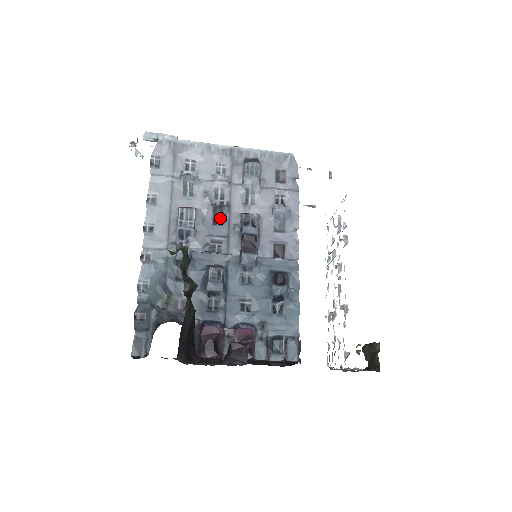
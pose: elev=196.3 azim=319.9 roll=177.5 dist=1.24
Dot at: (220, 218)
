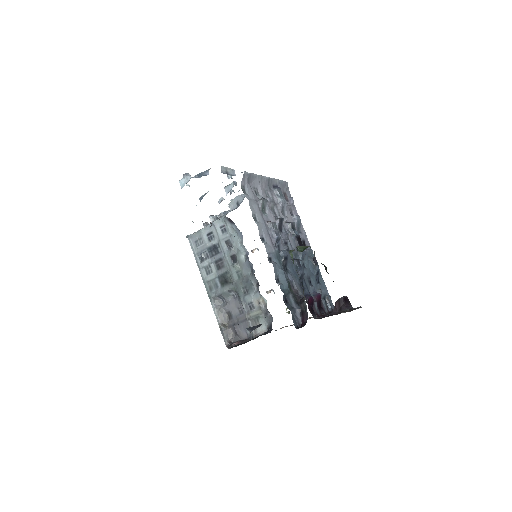
Dot at: (281, 227)
